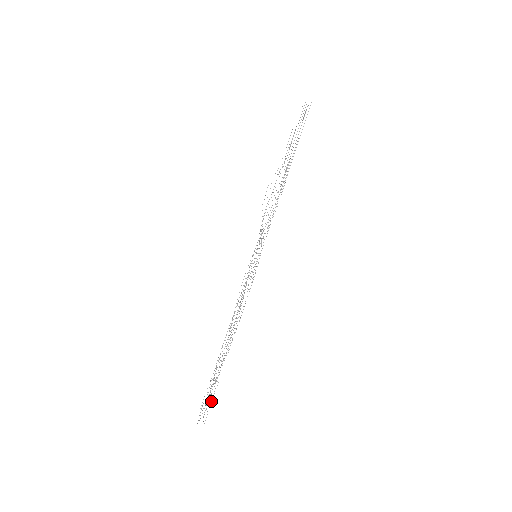
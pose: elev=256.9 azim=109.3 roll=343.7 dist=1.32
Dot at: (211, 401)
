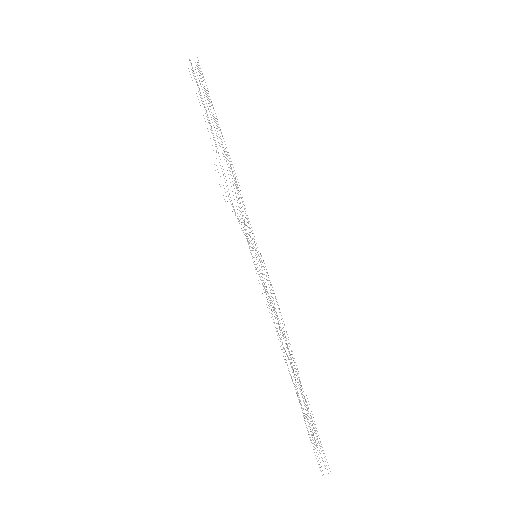
Dot at: (320, 442)
